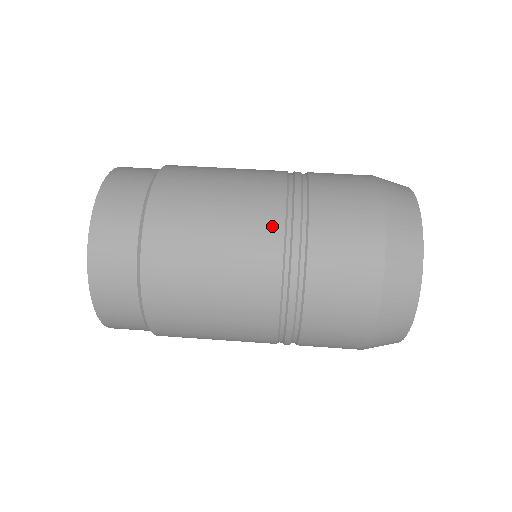
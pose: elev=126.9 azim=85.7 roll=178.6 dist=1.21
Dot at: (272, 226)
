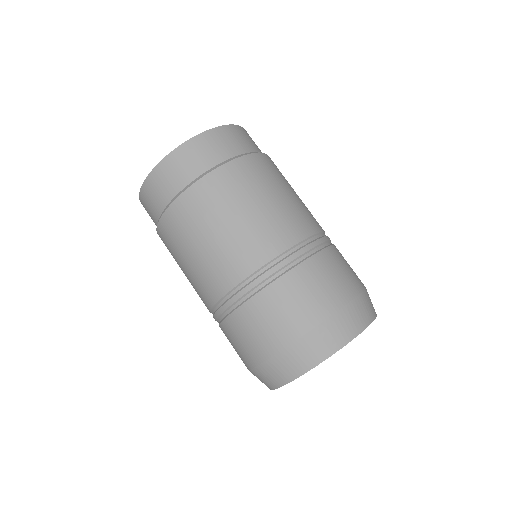
Dot at: (294, 234)
